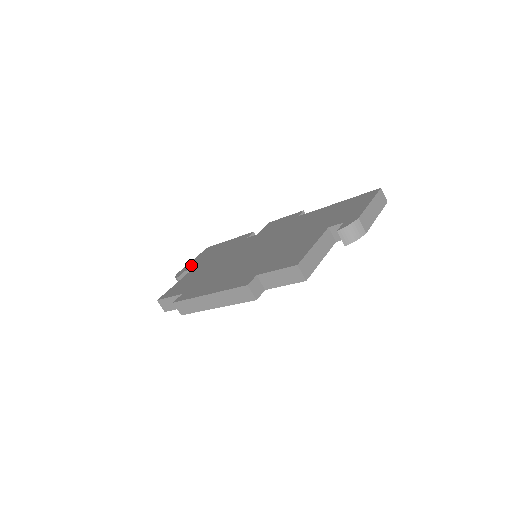
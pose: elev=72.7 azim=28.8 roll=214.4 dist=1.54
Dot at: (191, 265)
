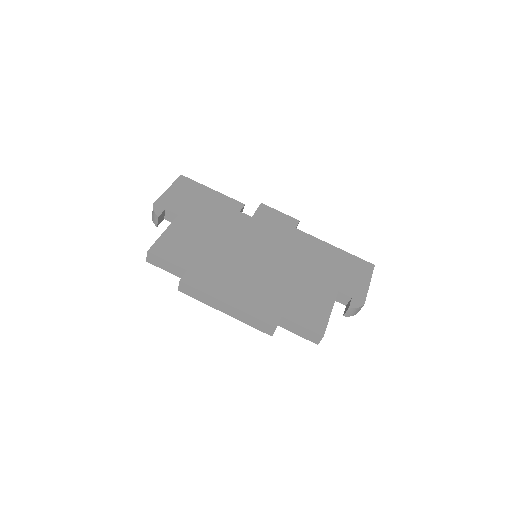
Dot at: (172, 202)
